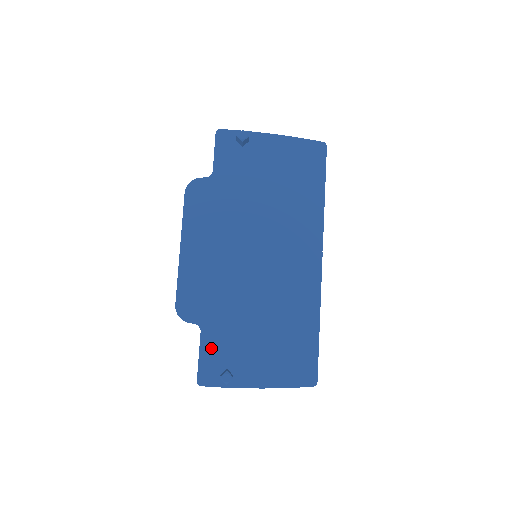
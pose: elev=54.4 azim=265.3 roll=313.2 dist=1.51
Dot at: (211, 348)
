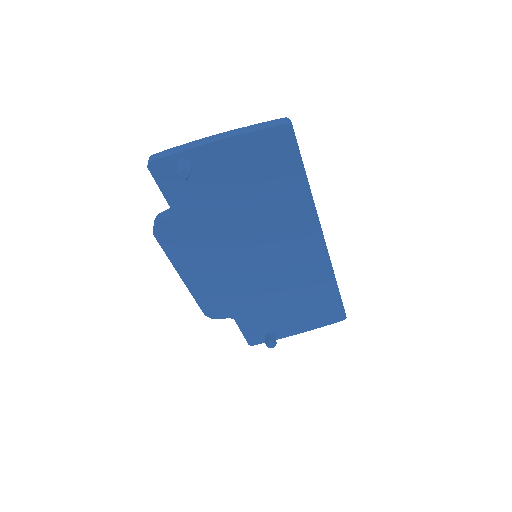
Dot at: (249, 326)
